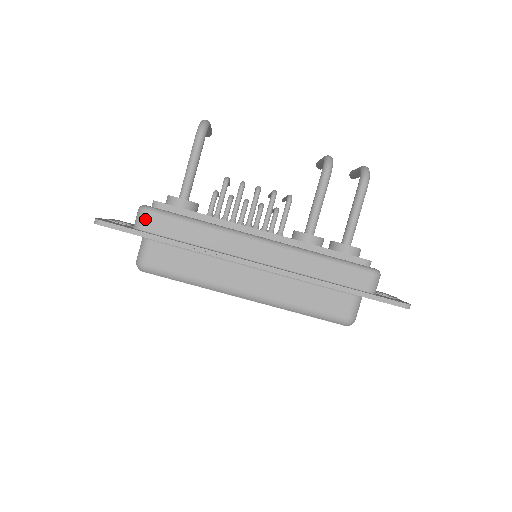
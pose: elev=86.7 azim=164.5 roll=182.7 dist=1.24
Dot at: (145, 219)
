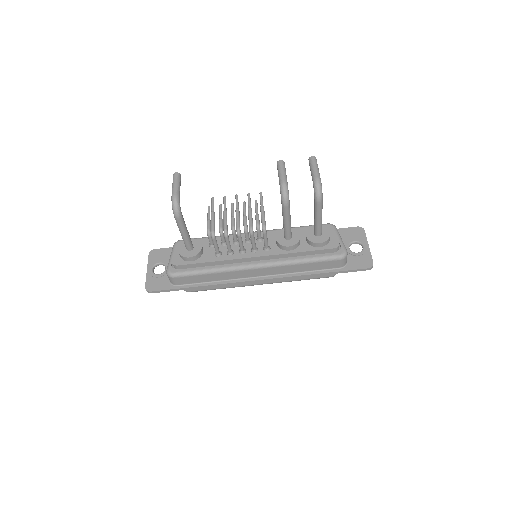
Dot at: (175, 281)
